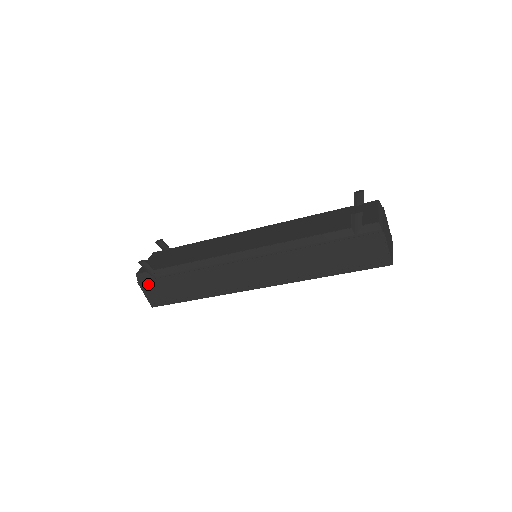
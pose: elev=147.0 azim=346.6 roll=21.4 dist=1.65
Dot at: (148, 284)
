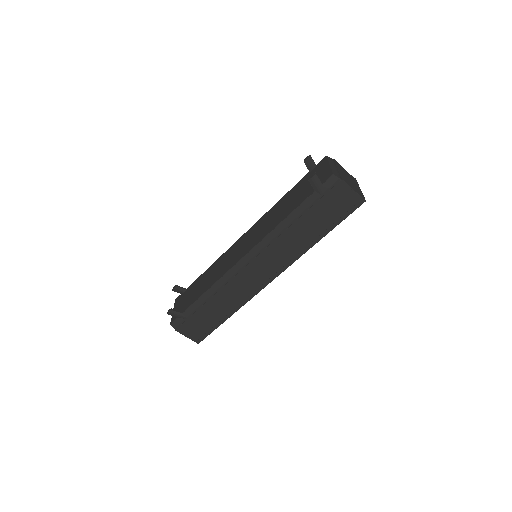
Dot at: (184, 327)
